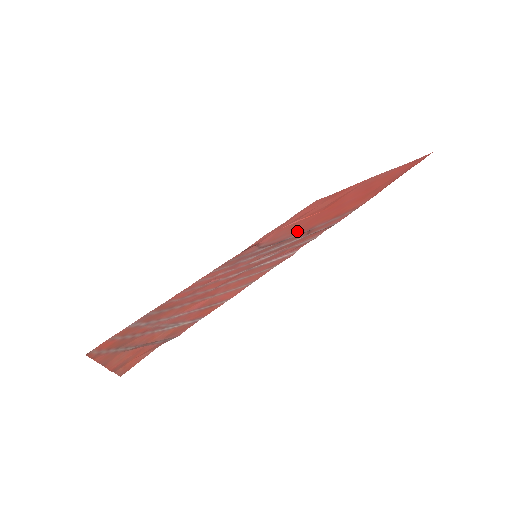
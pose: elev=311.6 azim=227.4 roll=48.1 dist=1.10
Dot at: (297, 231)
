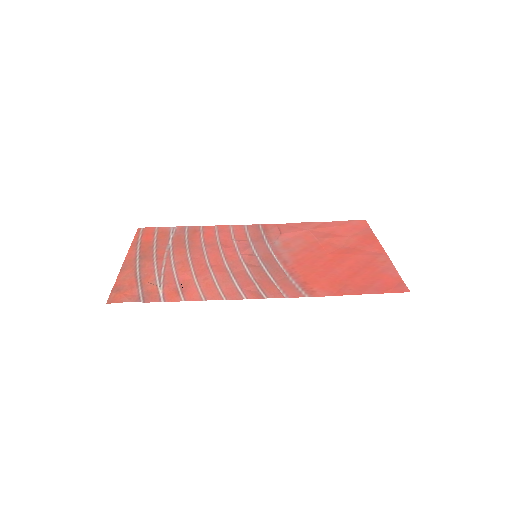
Dot at: (292, 261)
